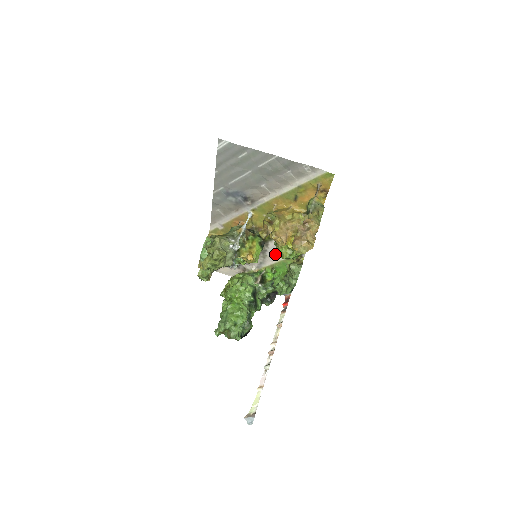
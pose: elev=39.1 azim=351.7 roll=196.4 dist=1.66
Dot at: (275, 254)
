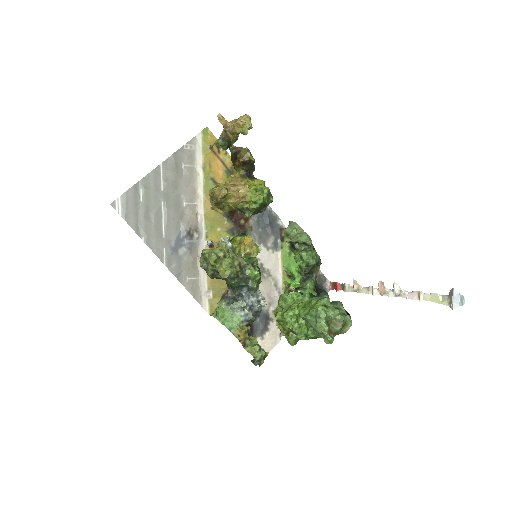
Dot at: (270, 258)
